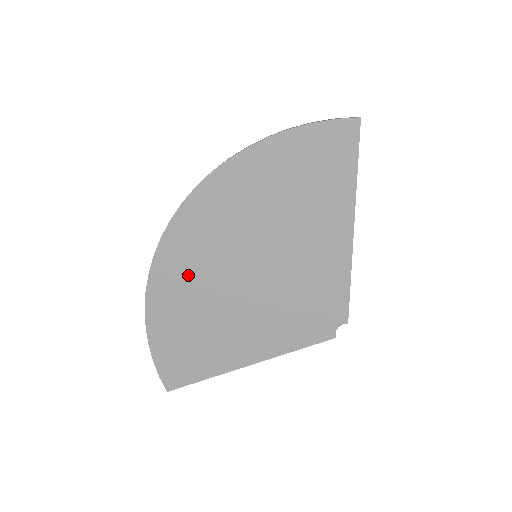
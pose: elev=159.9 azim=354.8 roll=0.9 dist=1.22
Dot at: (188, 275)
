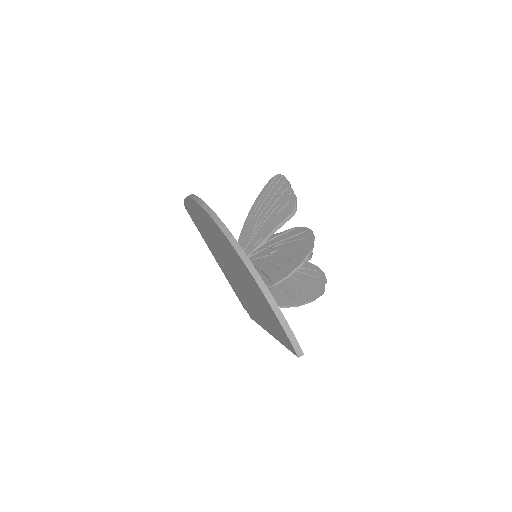
Dot at: (210, 228)
